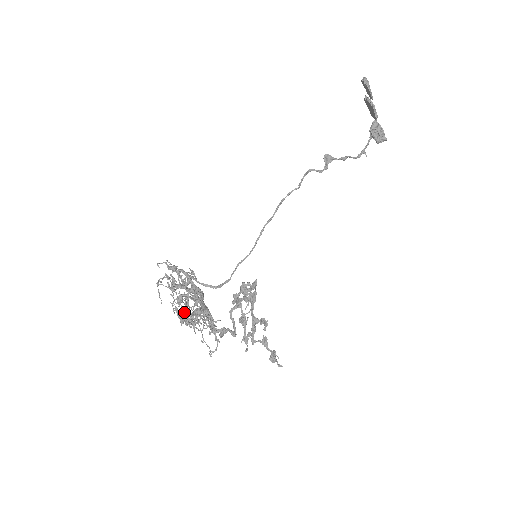
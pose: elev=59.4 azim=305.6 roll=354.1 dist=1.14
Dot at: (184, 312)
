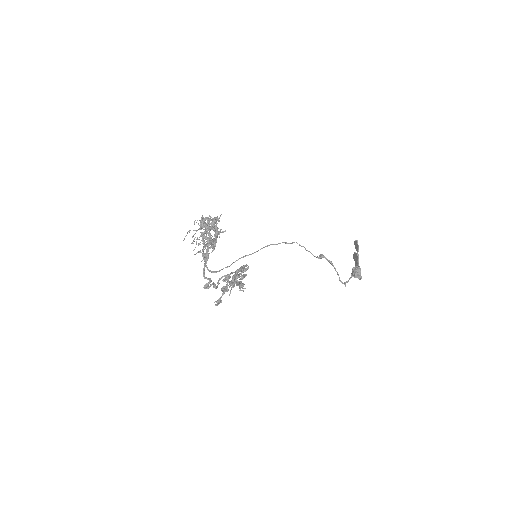
Dot at: occluded
